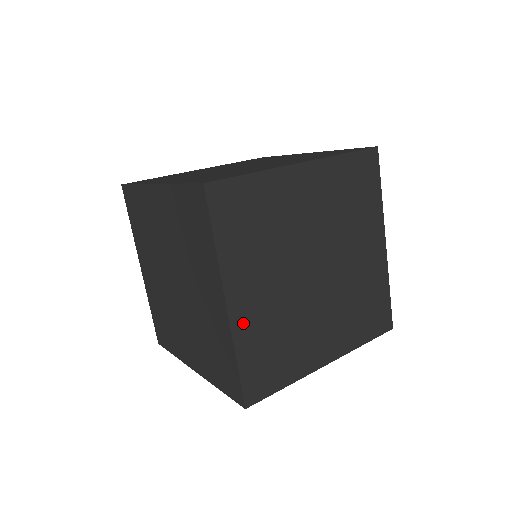
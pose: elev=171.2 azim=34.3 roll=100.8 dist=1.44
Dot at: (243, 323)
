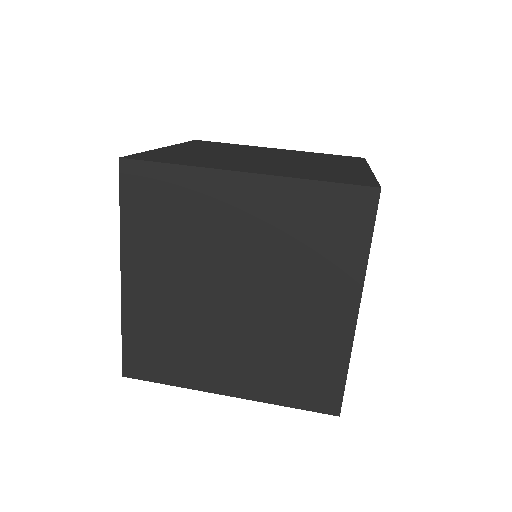
Dot at: occluded
